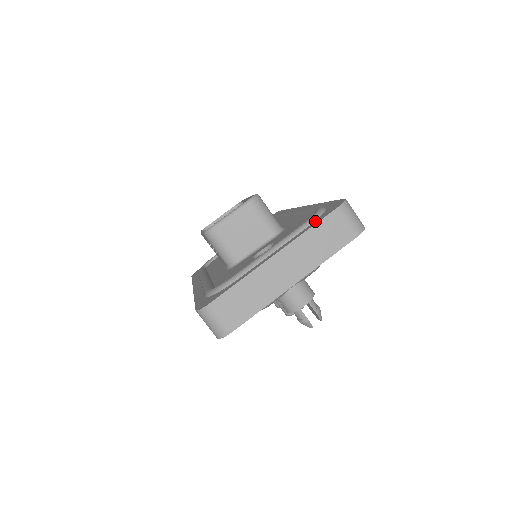
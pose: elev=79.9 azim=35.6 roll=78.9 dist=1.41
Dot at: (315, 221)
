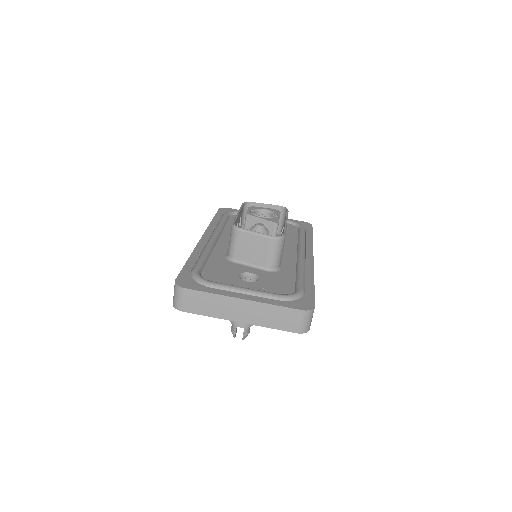
Dot at: (285, 302)
